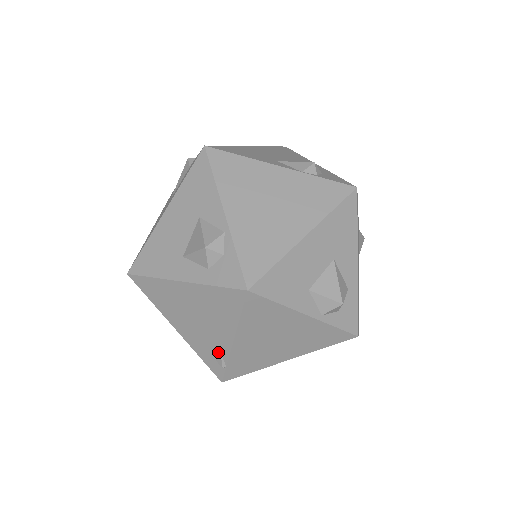
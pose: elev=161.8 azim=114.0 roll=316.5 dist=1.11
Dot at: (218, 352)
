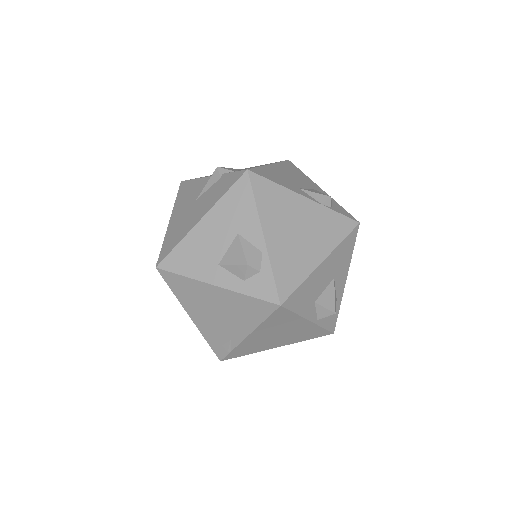
Dot at: (228, 340)
